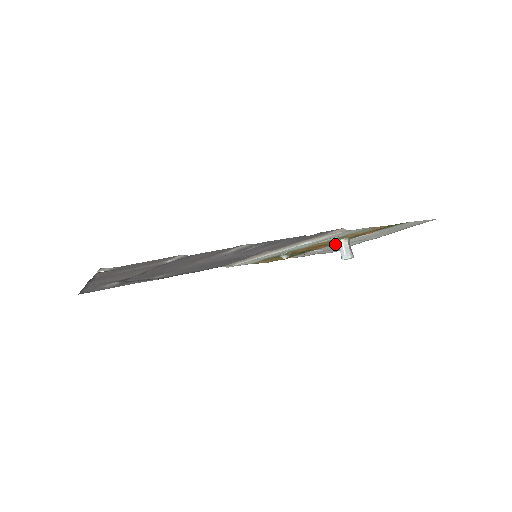
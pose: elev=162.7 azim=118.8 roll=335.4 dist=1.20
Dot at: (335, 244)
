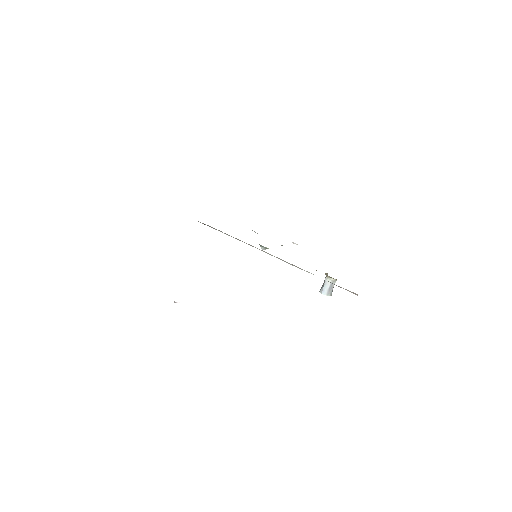
Dot at: occluded
